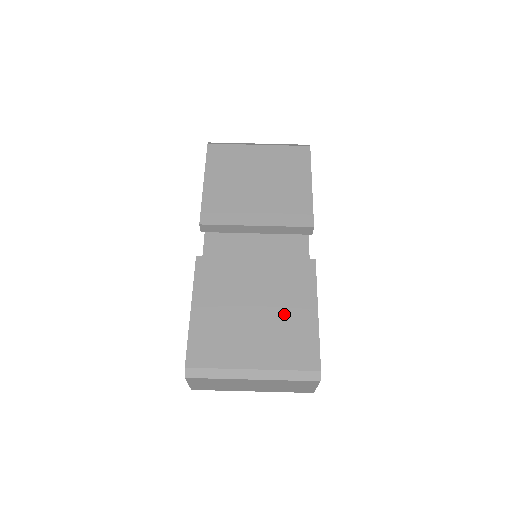
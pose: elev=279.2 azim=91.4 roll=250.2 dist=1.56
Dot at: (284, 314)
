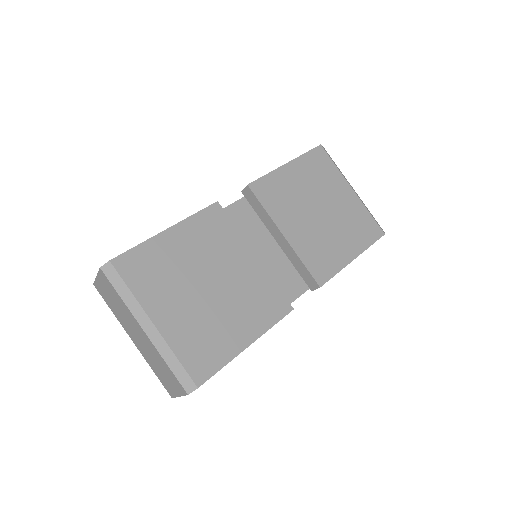
Dot at: (225, 316)
